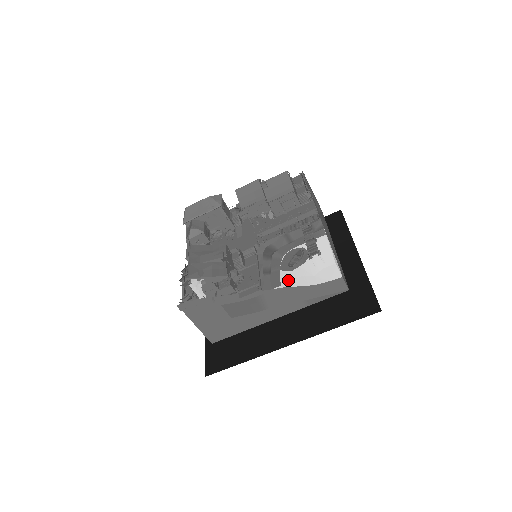
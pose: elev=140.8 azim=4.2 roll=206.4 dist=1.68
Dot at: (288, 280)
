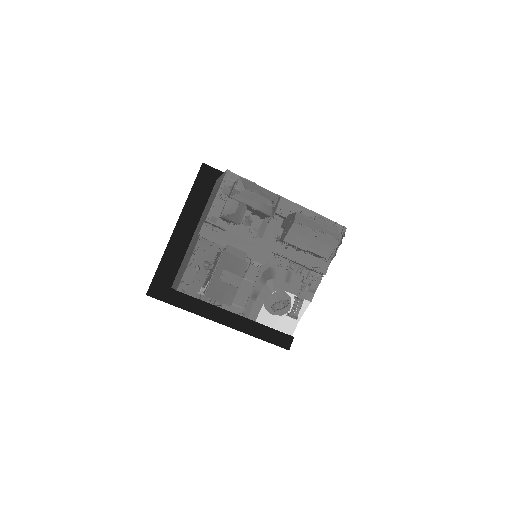
Dot at: (263, 321)
